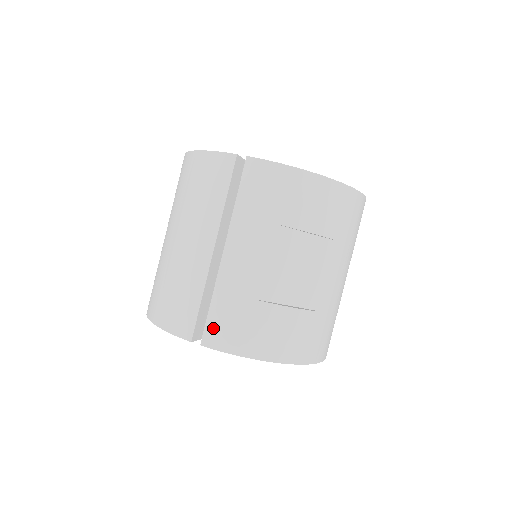
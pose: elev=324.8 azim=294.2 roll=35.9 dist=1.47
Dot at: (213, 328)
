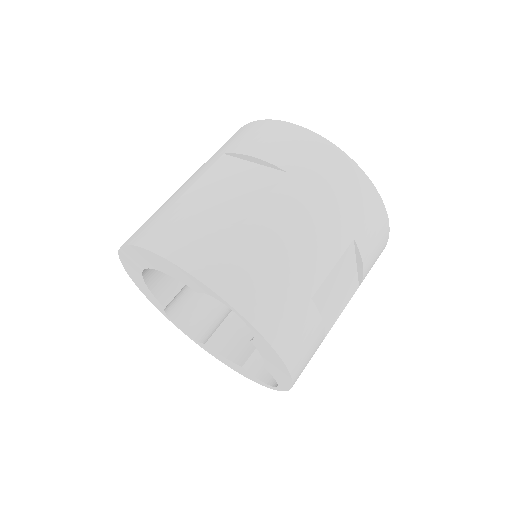
Dot at: occluded
